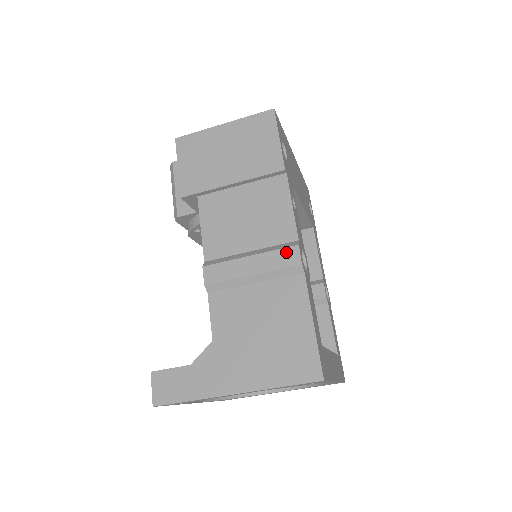
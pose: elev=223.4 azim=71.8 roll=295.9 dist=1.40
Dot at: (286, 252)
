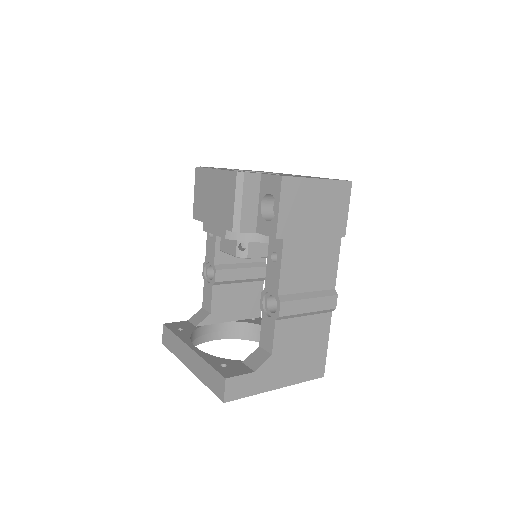
Dot at: (331, 299)
